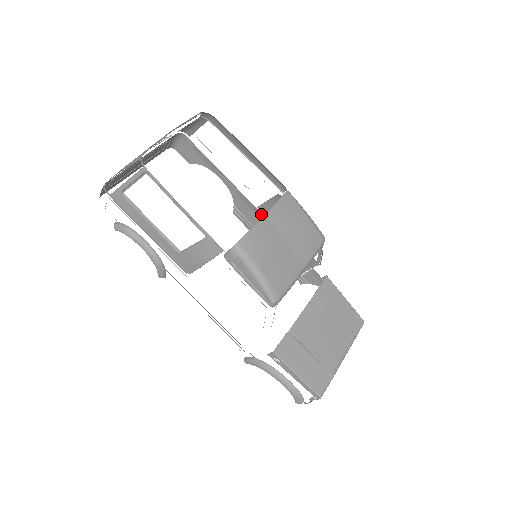
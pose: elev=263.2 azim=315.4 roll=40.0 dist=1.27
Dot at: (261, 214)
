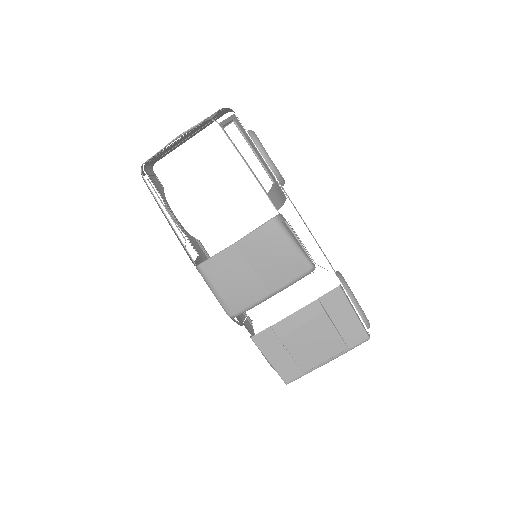
Dot at: occluded
